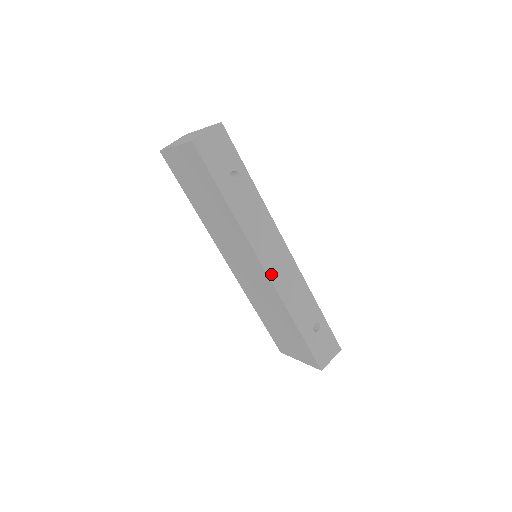
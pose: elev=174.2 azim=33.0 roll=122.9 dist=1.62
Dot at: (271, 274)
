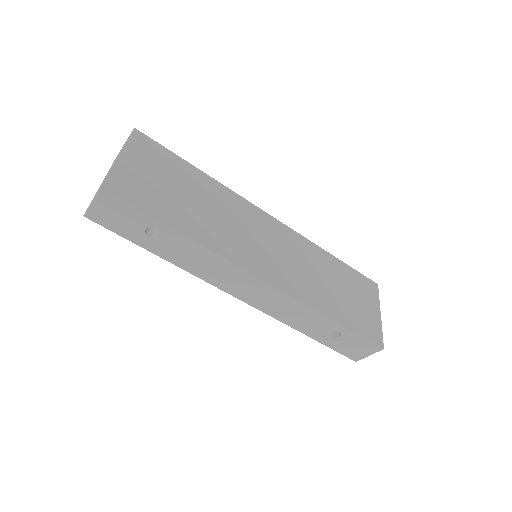
Dot at: (249, 301)
